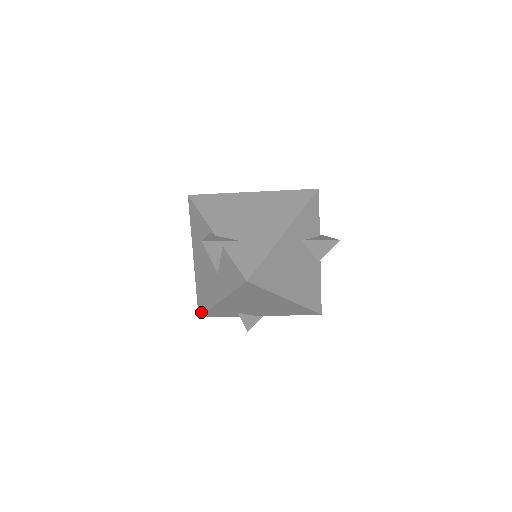
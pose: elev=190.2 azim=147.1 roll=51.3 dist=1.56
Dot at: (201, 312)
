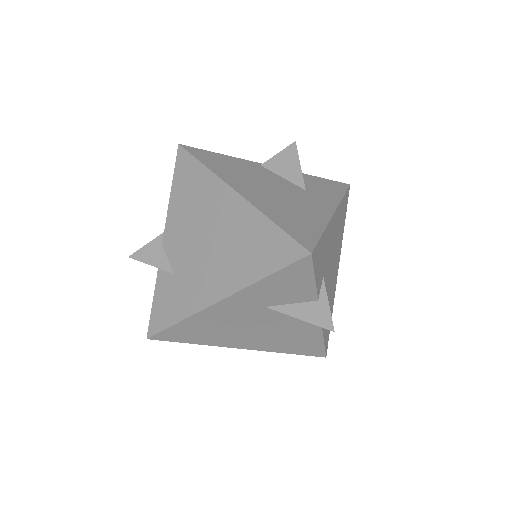
Dot at: occluded
